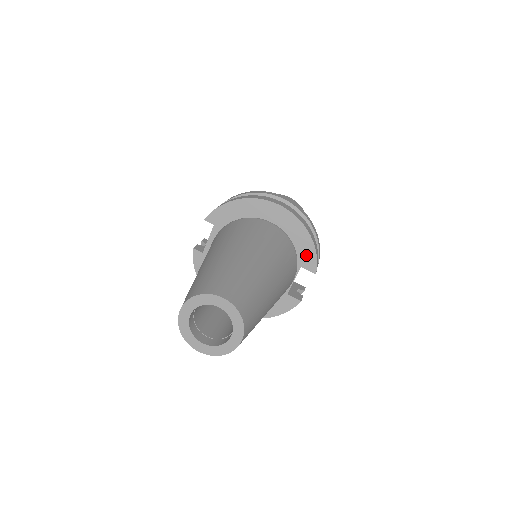
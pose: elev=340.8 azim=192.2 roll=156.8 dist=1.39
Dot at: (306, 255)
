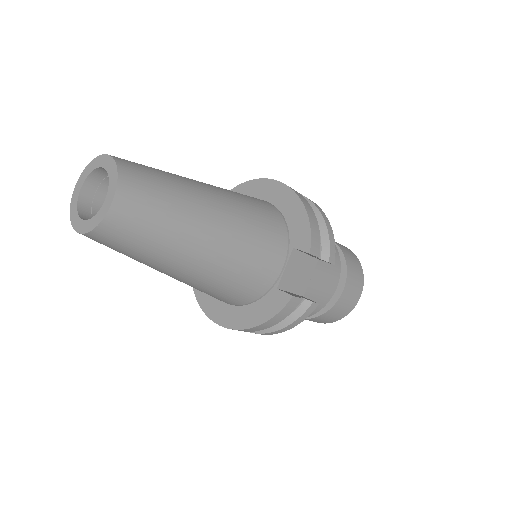
Dot at: (299, 231)
